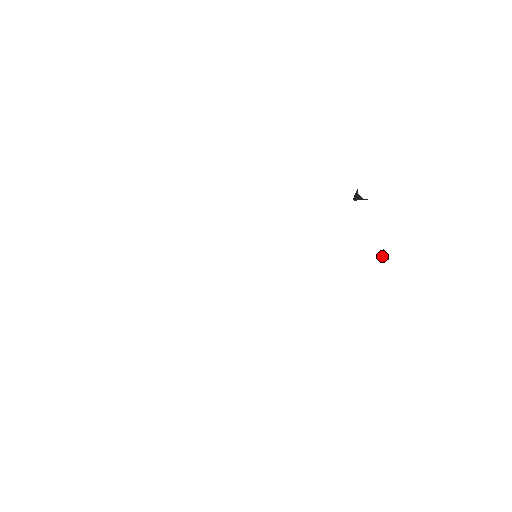
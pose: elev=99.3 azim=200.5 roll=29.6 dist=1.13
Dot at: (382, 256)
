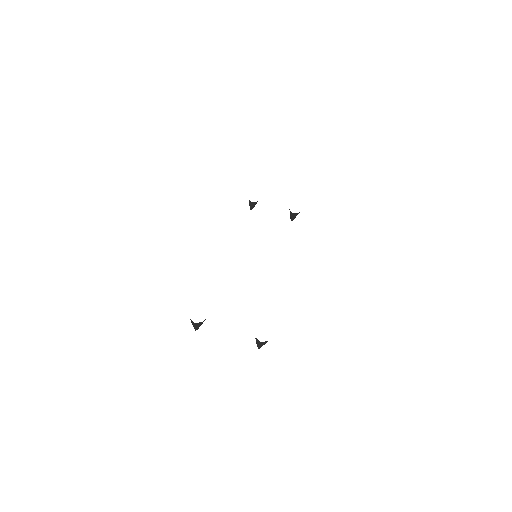
Dot at: (293, 216)
